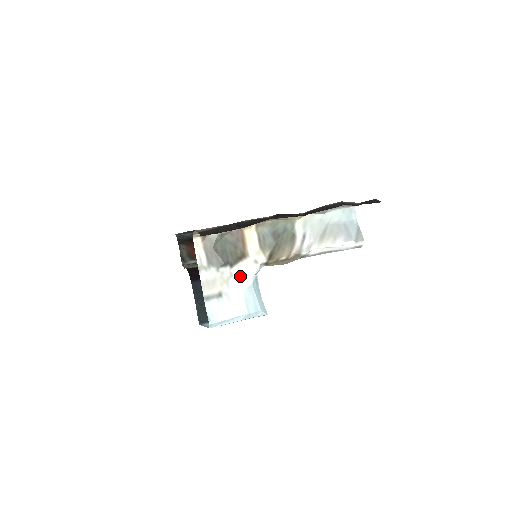
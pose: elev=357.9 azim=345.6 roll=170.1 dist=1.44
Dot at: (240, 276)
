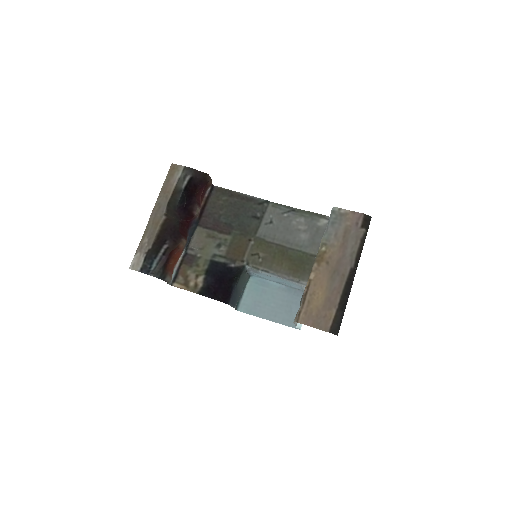
Dot at: occluded
